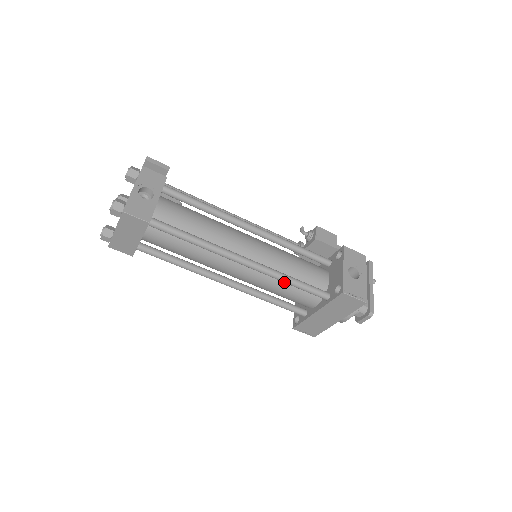
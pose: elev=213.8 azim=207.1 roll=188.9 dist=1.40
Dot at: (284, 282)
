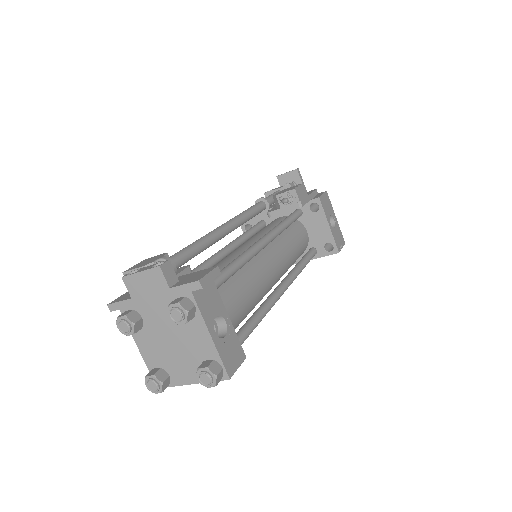
Dot at: occluded
